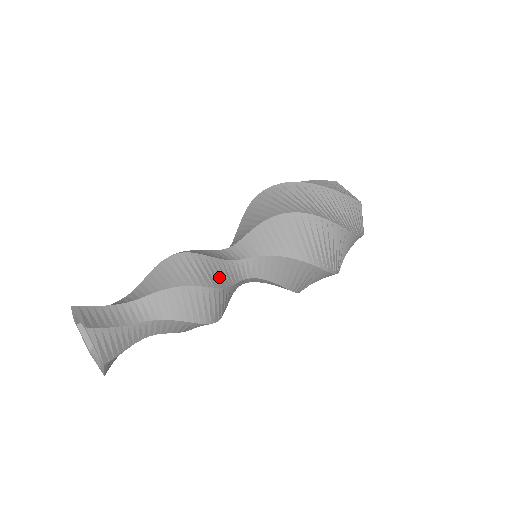
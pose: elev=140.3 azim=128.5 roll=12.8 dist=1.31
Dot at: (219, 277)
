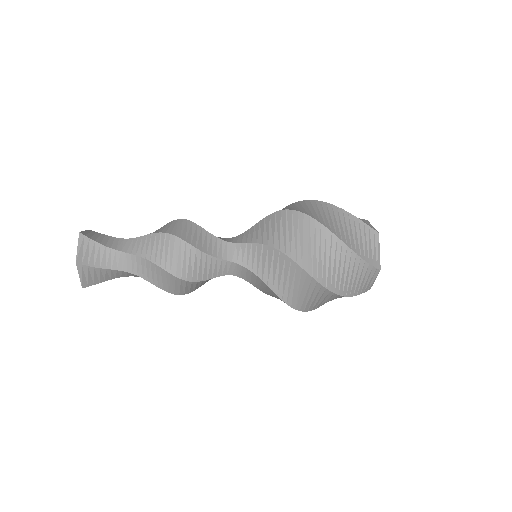
Dot at: (199, 241)
